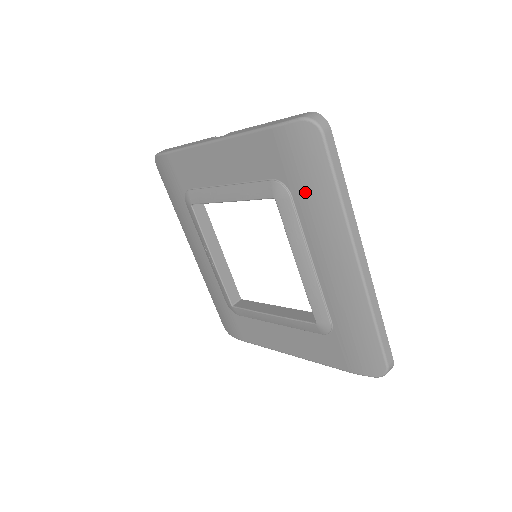
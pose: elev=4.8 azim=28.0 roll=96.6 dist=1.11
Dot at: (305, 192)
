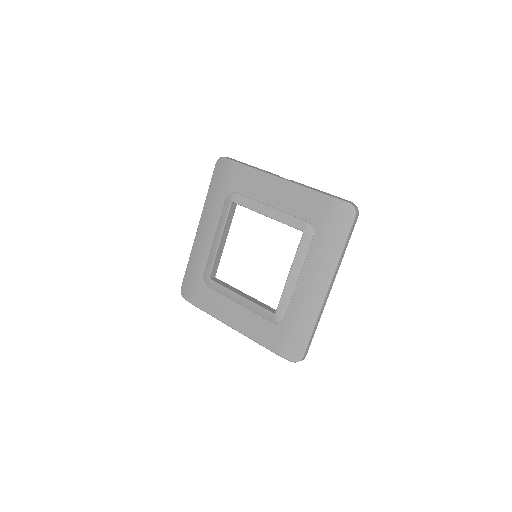
Dot at: (324, 239)
